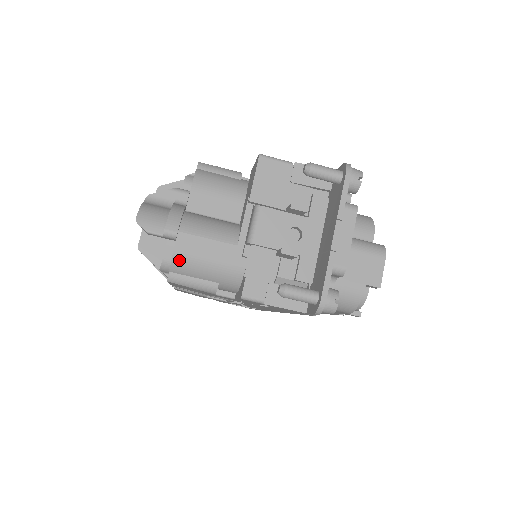
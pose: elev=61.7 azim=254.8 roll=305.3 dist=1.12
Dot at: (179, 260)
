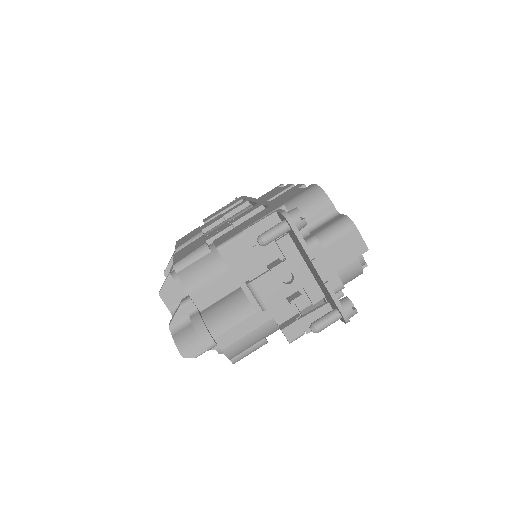
Dot at: (230, 352)
